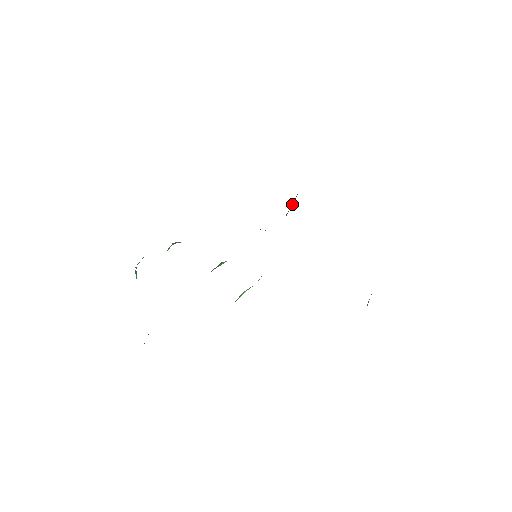
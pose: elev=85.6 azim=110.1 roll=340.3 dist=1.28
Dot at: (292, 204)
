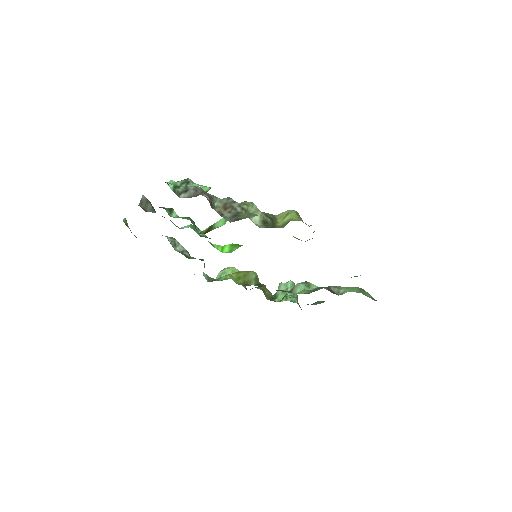
Dot at: occluded
